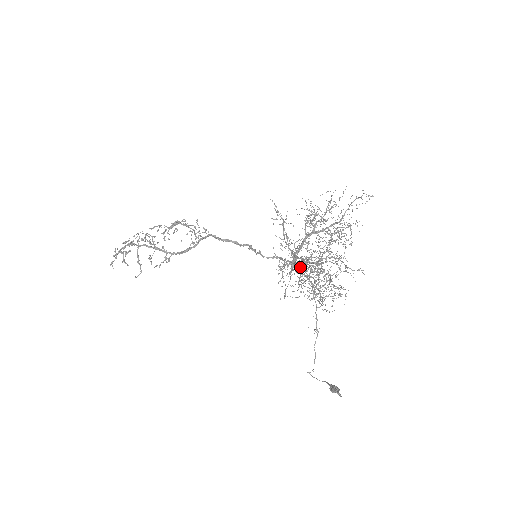
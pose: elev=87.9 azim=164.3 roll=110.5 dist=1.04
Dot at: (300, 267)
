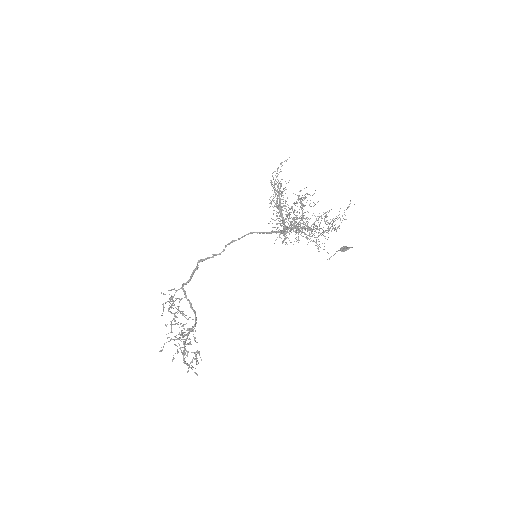
Dot at: (329, 229)
